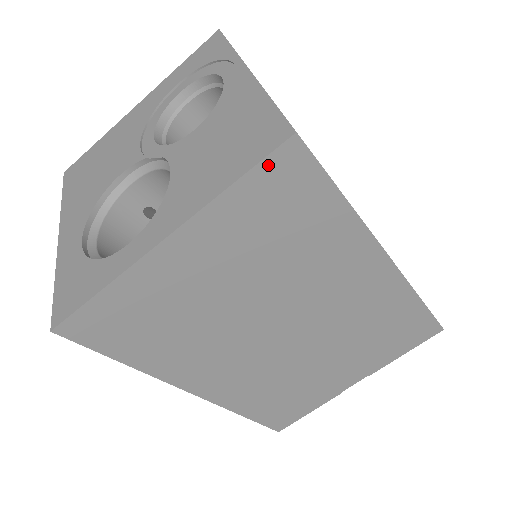
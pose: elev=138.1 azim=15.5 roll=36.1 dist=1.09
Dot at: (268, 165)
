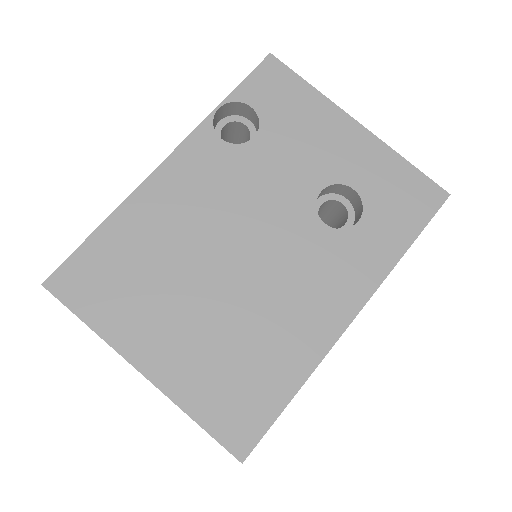
Dot at: occluded
